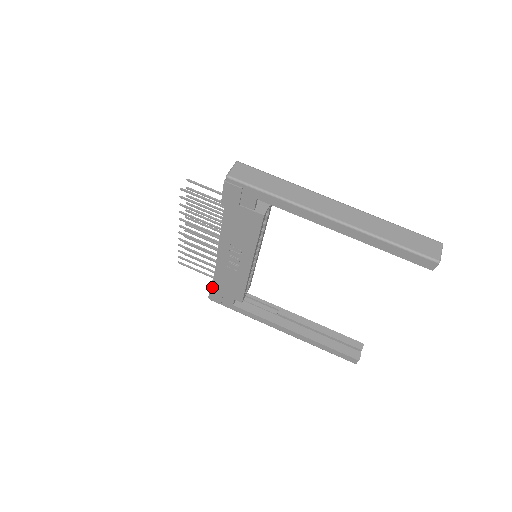
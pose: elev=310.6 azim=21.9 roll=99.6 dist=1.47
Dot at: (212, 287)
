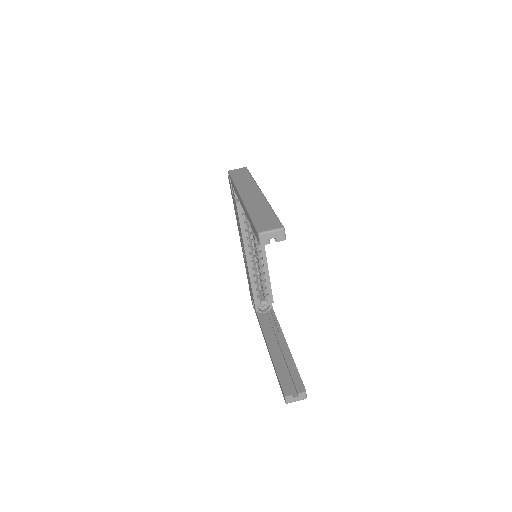
Dot at: occluded
